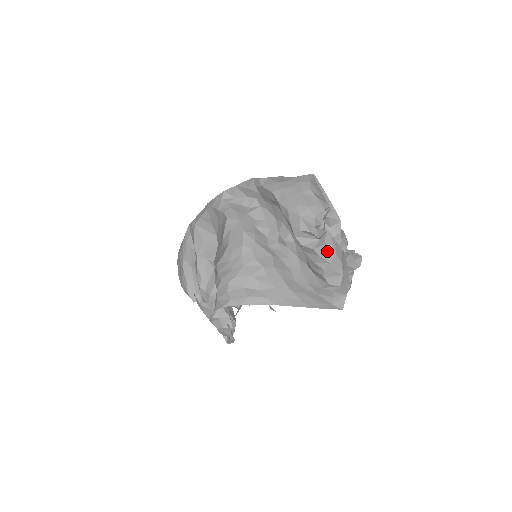
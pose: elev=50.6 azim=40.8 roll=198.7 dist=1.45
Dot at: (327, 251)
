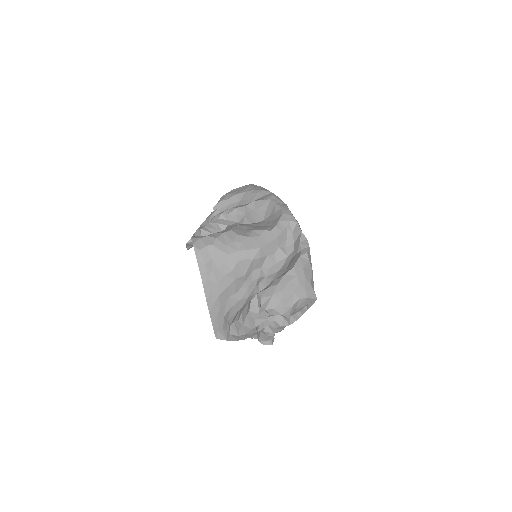
Dot at: (251, 322)
